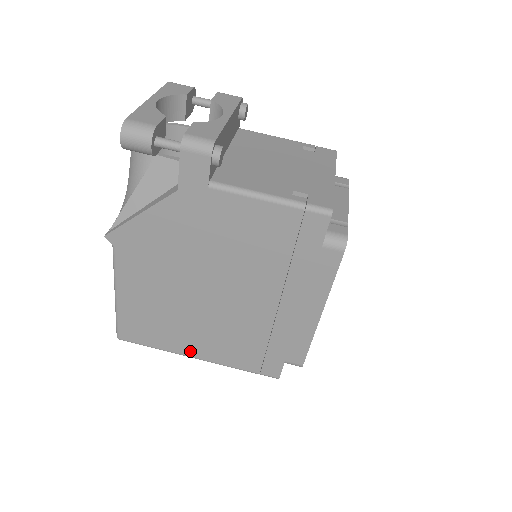
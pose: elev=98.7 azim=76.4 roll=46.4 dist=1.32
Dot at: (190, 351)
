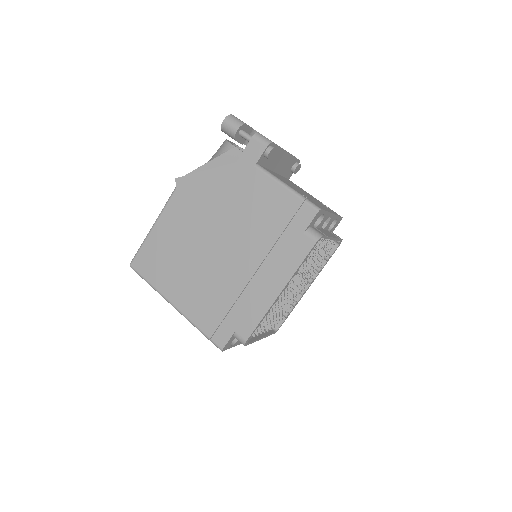
Dot at: (172, 295)
